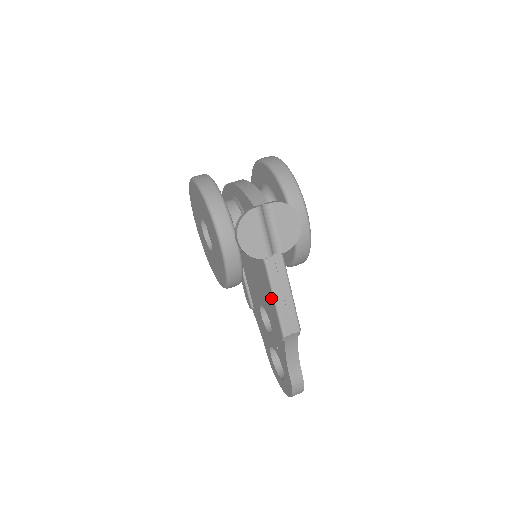
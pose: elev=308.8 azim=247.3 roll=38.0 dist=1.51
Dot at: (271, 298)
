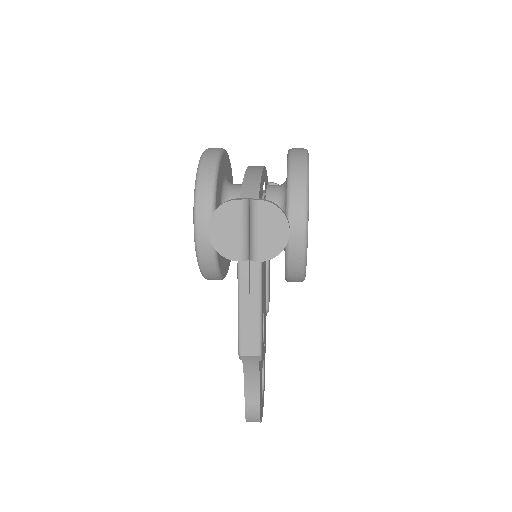
Dot at: occluded
